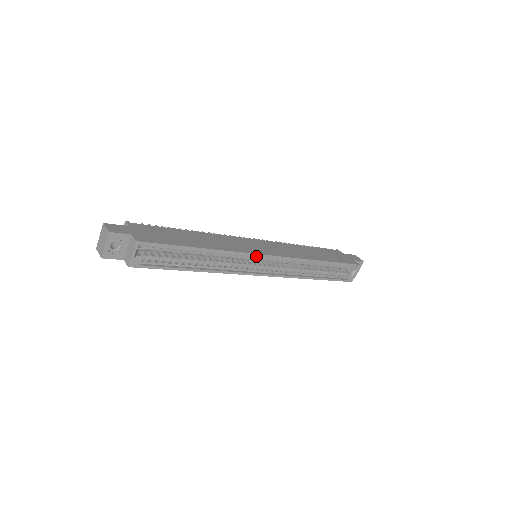
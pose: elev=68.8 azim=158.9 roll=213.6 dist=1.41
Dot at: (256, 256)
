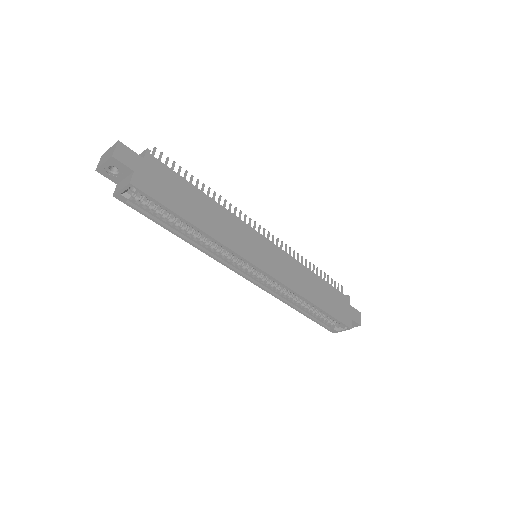
Dot at: (249, 261)
